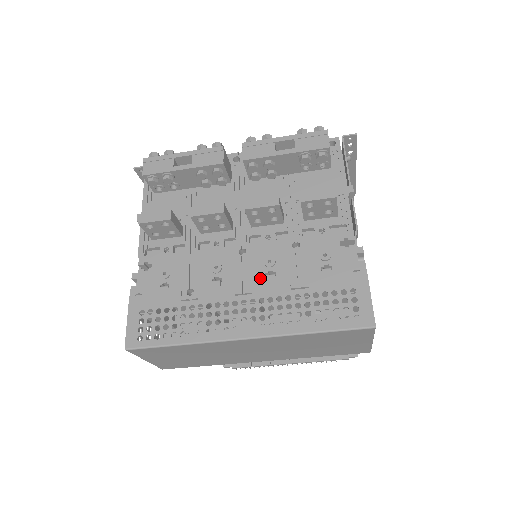
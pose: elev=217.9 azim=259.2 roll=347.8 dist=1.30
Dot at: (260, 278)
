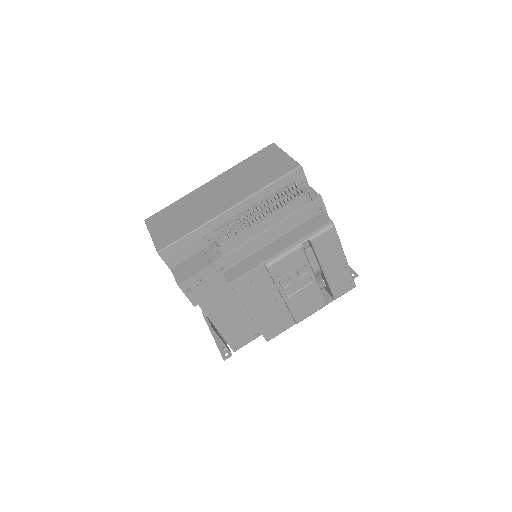
Dot at: occluded
